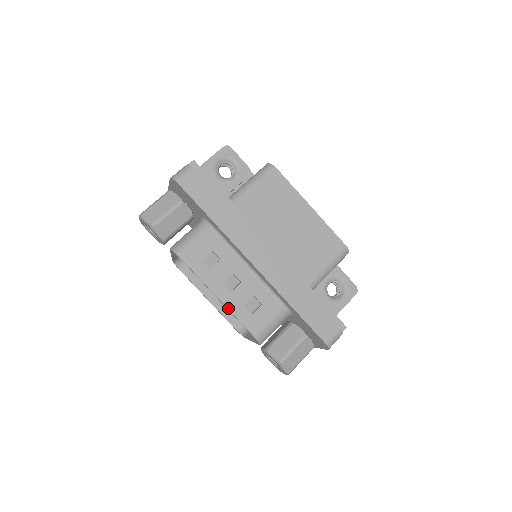
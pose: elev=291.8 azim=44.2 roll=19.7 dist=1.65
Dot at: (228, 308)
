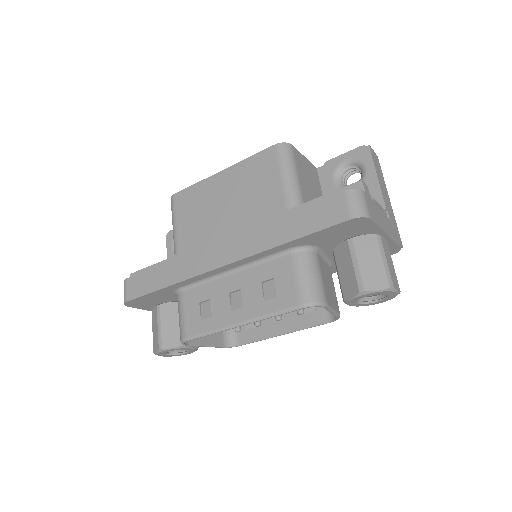
Dot at: (256, 320)
